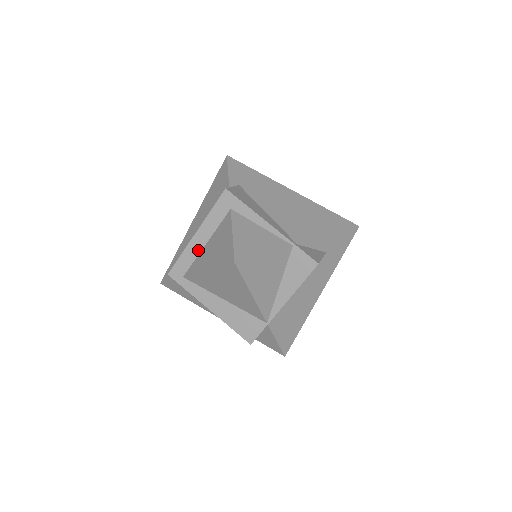
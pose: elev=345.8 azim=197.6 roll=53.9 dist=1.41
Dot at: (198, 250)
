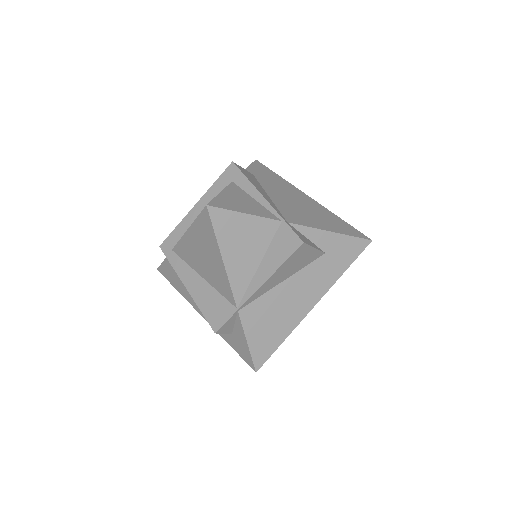
Dot at: occluded
